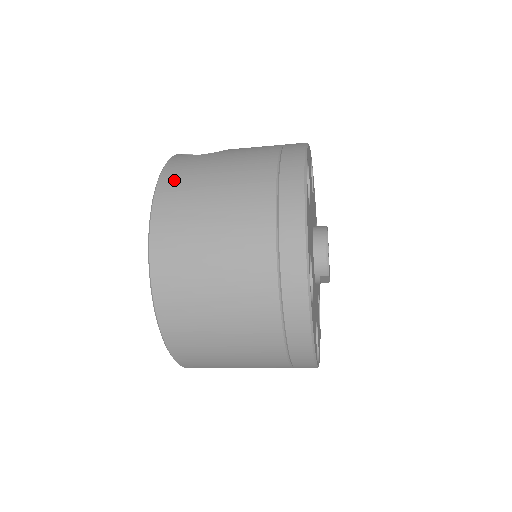
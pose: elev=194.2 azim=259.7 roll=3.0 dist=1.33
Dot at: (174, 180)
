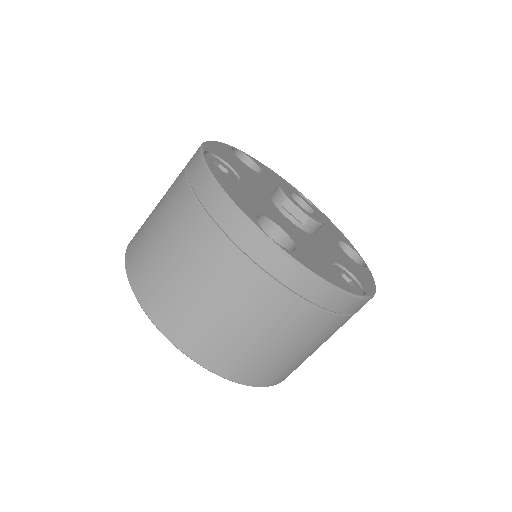
Dot at: occluded
